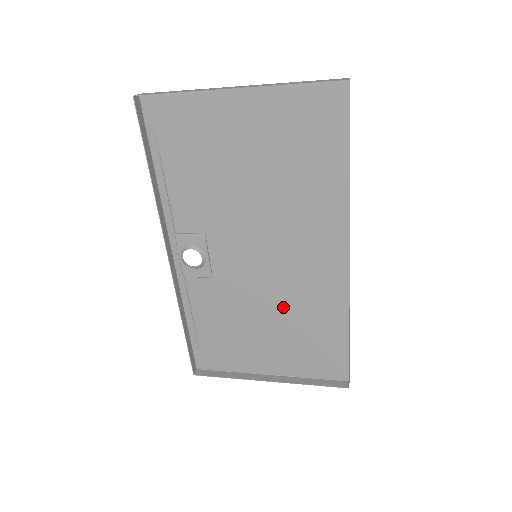
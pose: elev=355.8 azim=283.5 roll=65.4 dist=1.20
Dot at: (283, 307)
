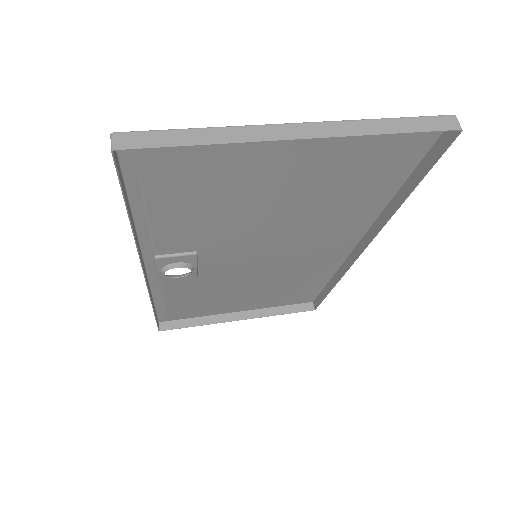
Dot at: (271, 279)
